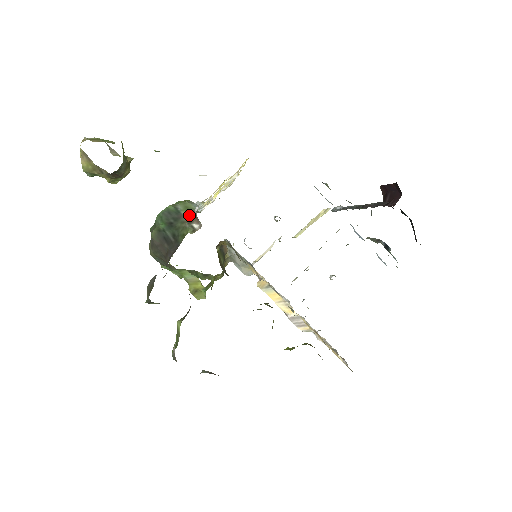
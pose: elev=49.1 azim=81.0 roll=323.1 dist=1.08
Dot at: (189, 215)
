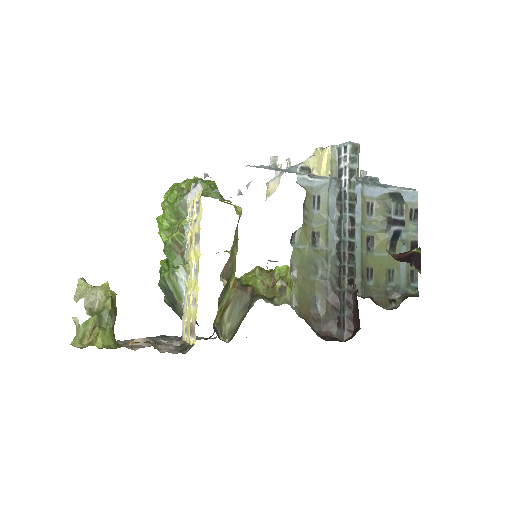
Dot at: (181, 307)
